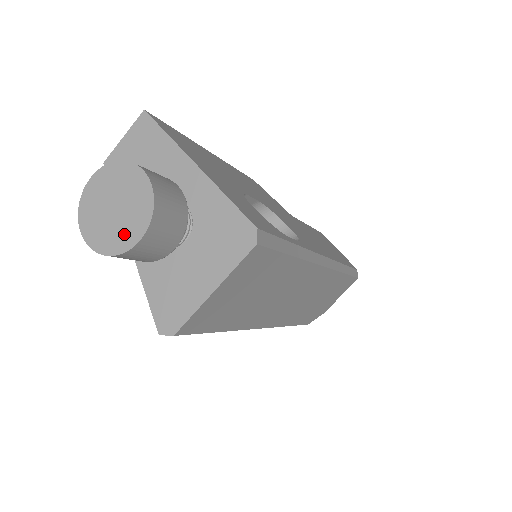
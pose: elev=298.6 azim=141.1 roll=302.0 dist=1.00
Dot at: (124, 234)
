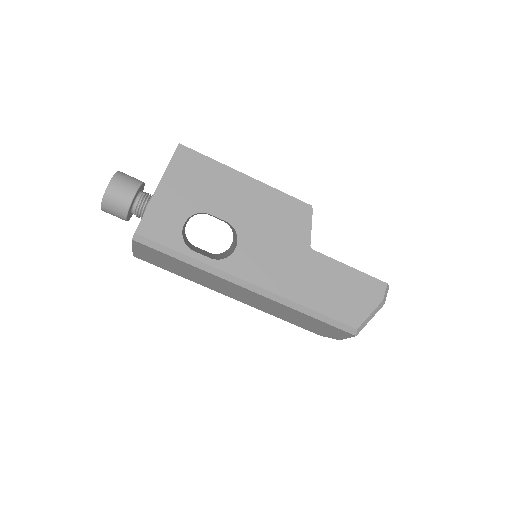
Dot at: occluded
